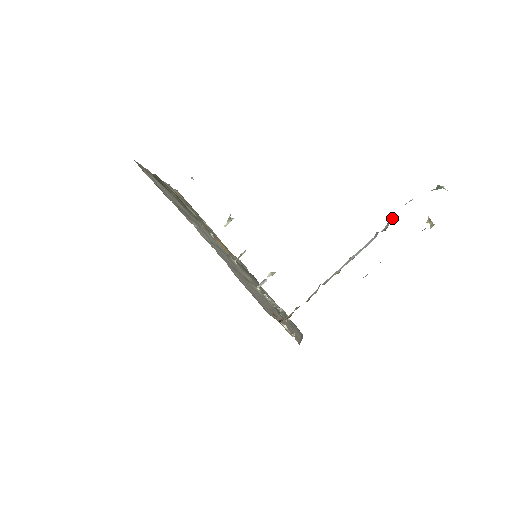
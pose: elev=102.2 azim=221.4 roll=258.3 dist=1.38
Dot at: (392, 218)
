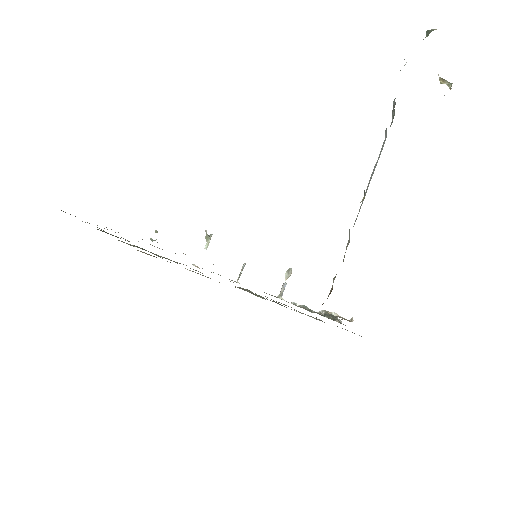
Dot at: (394, 103)
